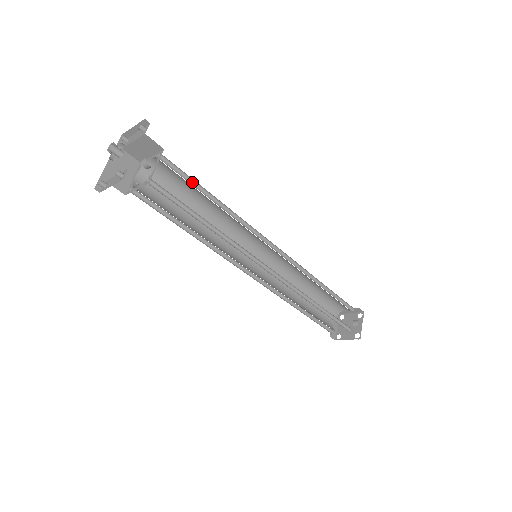
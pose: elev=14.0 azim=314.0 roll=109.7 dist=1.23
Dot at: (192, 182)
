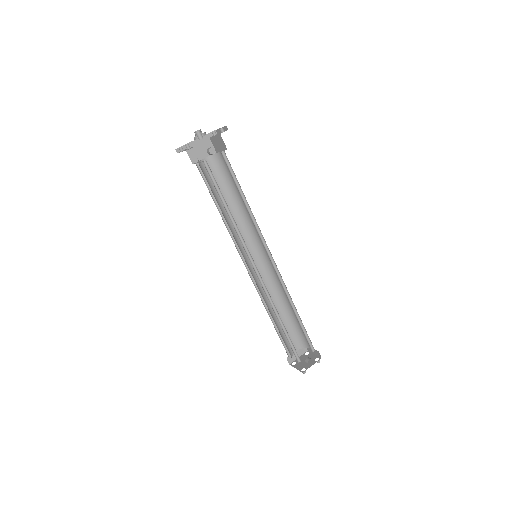
Dot at: (236, 180)
